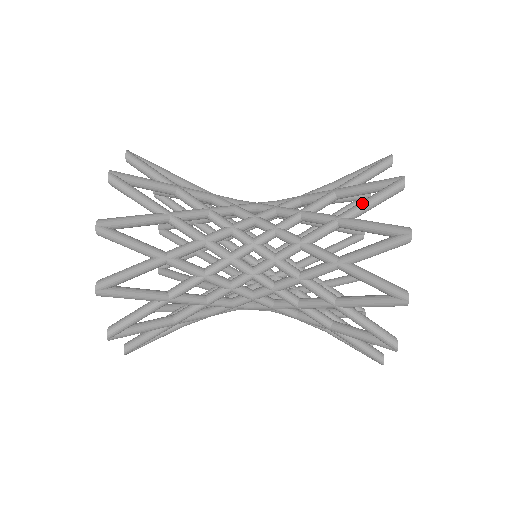
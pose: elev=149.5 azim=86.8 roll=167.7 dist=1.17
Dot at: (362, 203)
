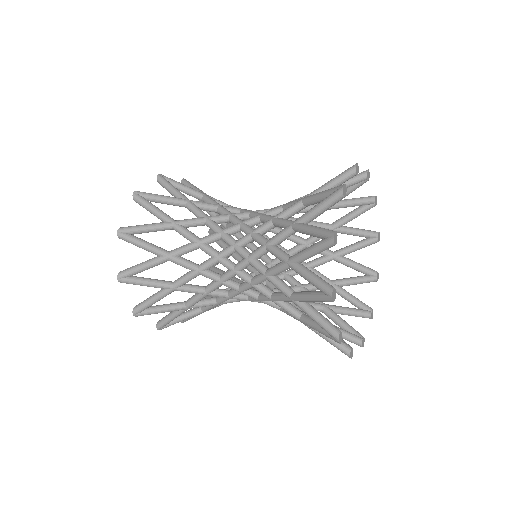
Dot at: (310, 210)
